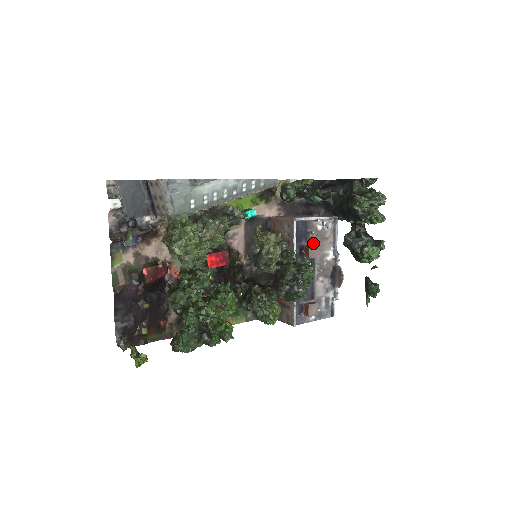
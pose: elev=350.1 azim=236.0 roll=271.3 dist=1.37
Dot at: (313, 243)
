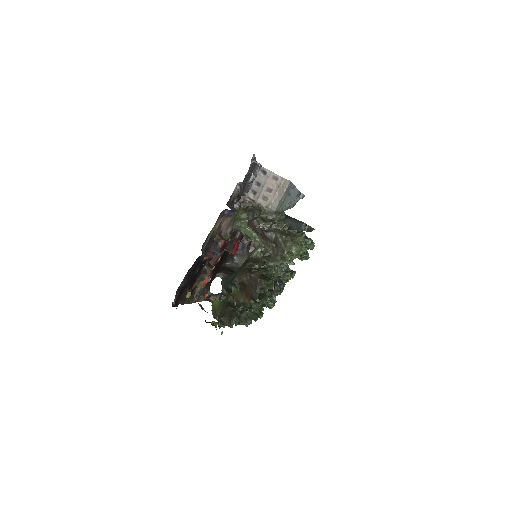
Dot at: occluded
